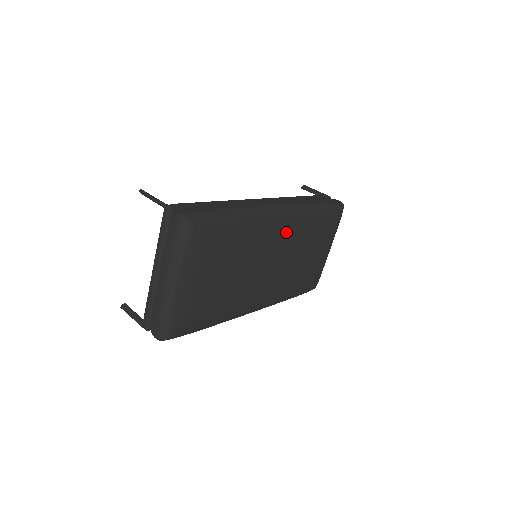
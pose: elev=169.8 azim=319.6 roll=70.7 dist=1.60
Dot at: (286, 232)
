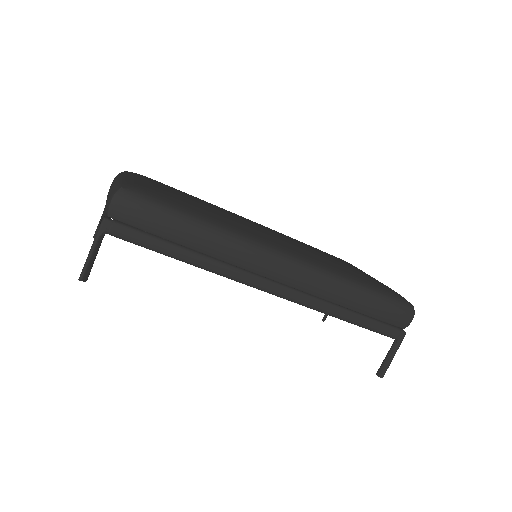
Dot at: occluded
